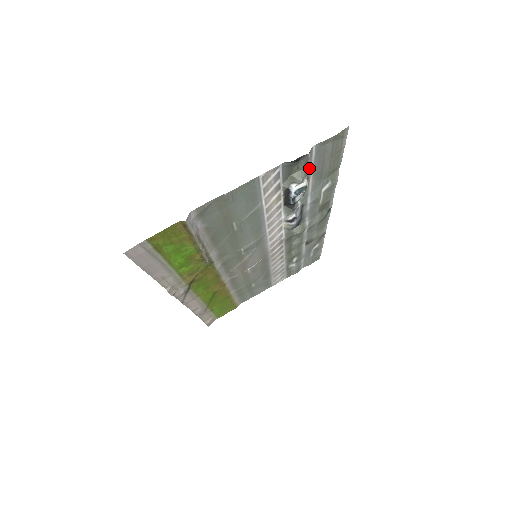
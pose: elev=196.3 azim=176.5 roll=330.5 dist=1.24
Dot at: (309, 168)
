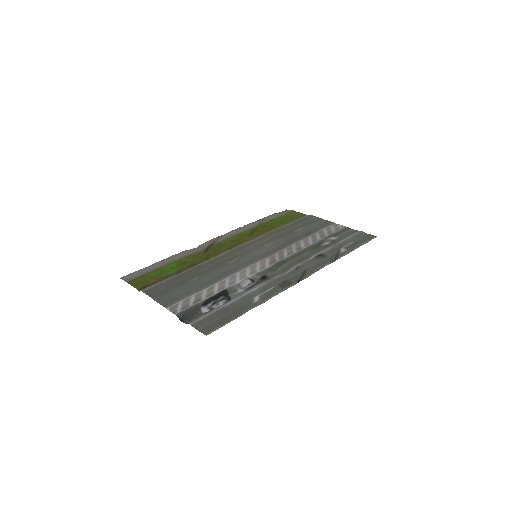
Dot at: (209, 312)
